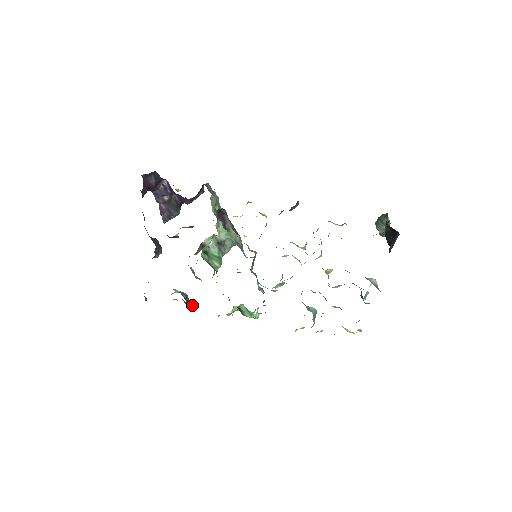
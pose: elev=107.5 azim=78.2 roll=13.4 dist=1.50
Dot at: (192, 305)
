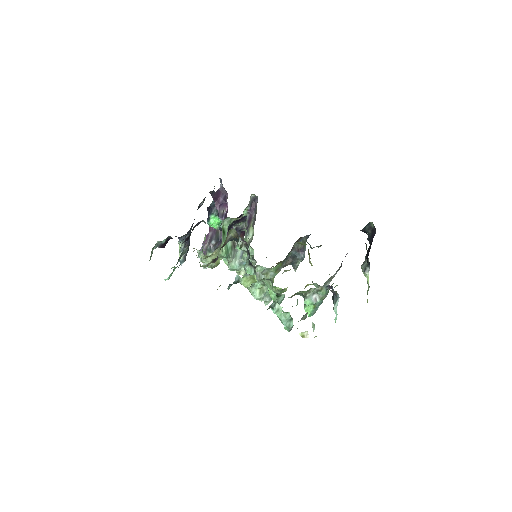
Dot at: occluded
